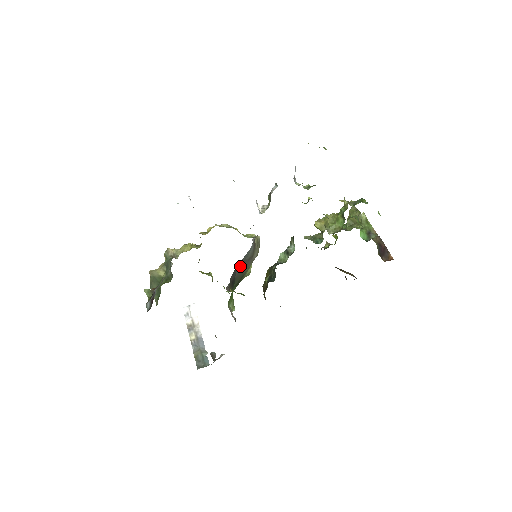
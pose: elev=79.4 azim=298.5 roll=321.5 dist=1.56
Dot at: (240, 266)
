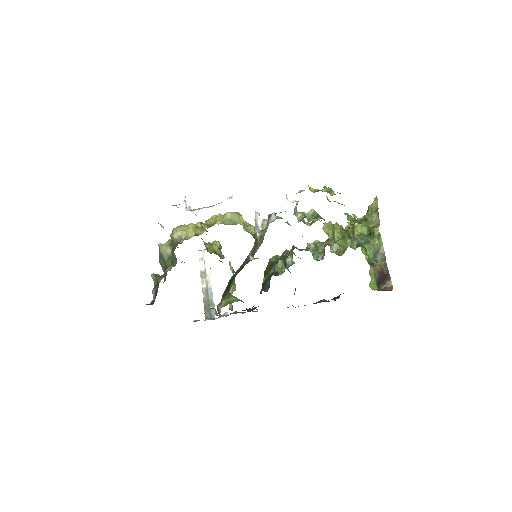
Dot at: (238, 269)
